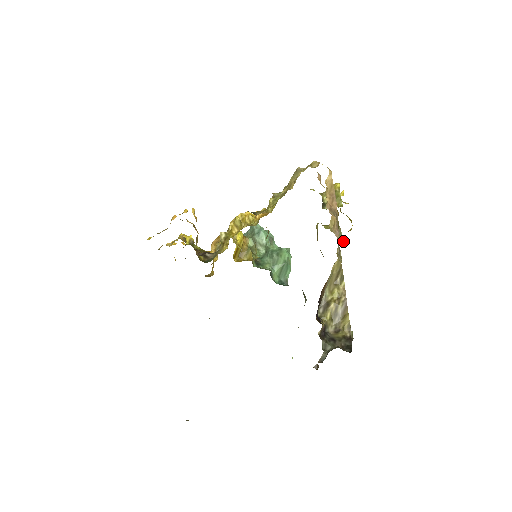
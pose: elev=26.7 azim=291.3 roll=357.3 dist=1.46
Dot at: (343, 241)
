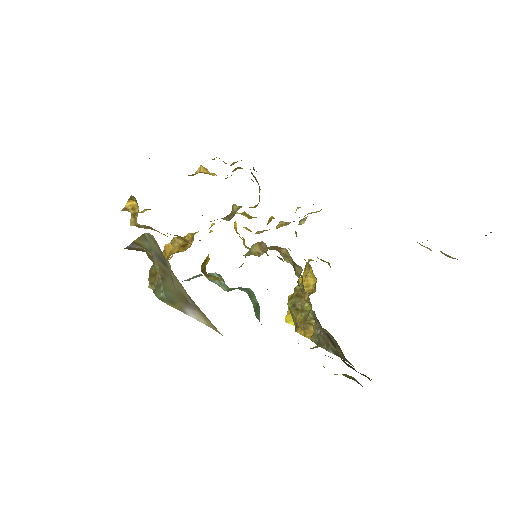
Dot at: occluded
